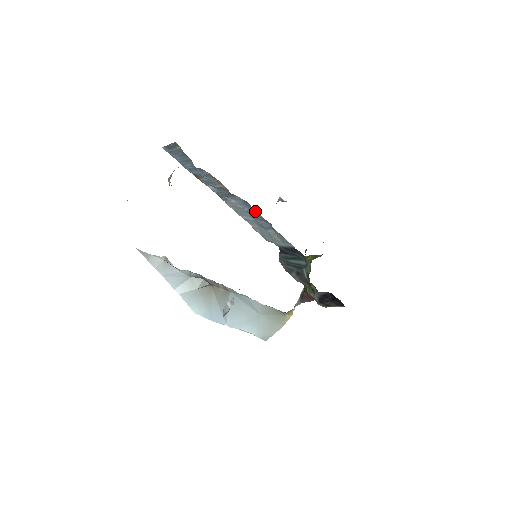
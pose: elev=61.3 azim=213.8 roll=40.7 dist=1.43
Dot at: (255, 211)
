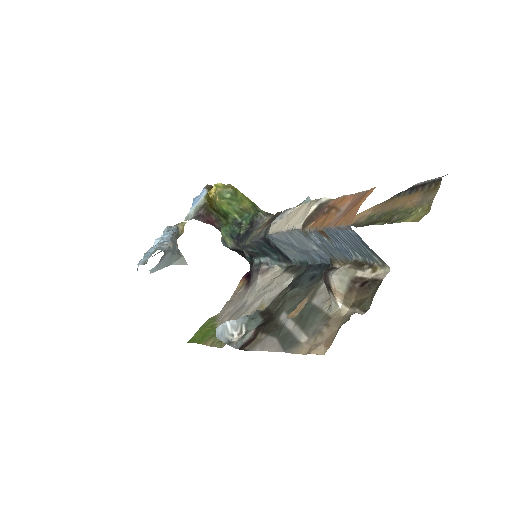
Dot at: (320, 261)
